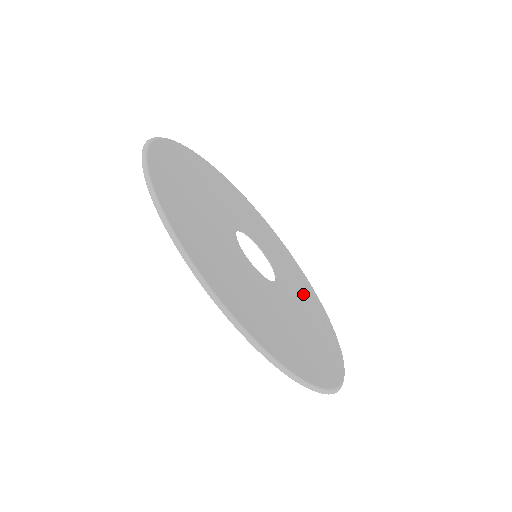
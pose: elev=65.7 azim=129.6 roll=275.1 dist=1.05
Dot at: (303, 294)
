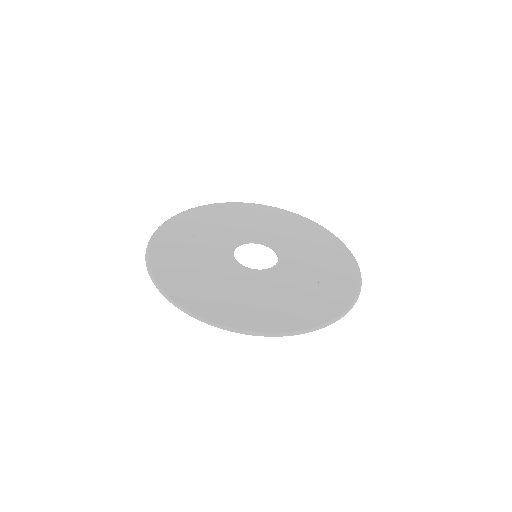
Dot at: (320, 266)
